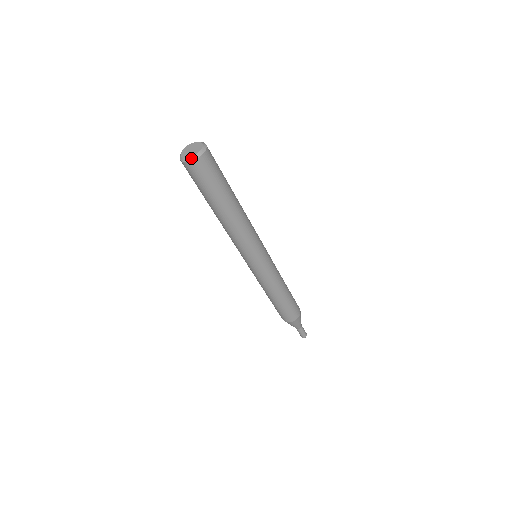
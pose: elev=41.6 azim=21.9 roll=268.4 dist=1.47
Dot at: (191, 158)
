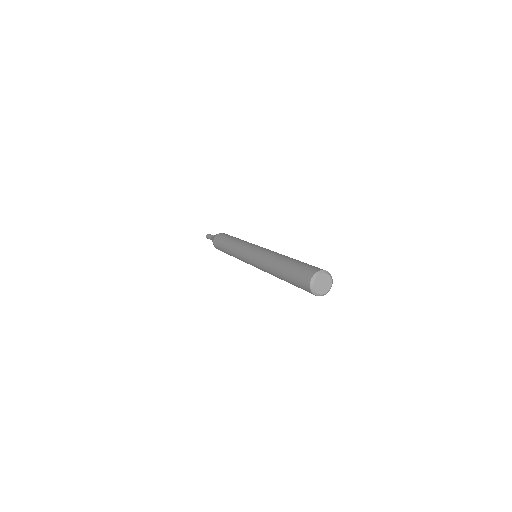
Dot at: (318, 294)
